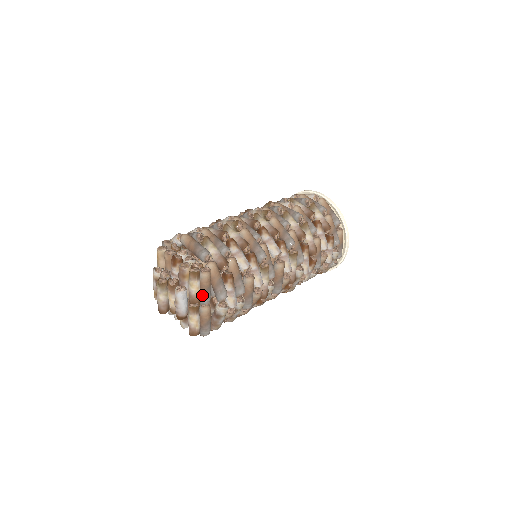
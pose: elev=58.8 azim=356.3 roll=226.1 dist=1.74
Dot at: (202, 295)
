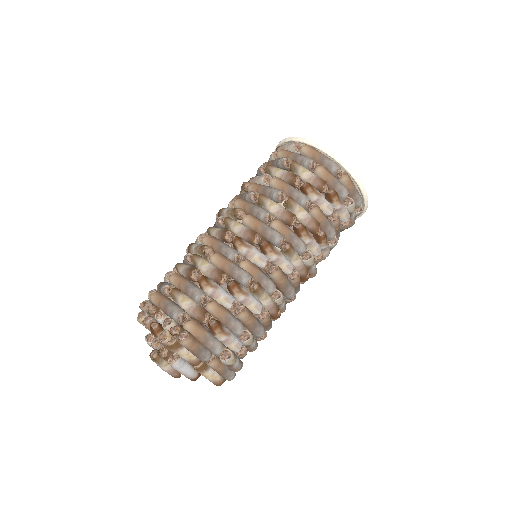
Dot at: (197, 357)
